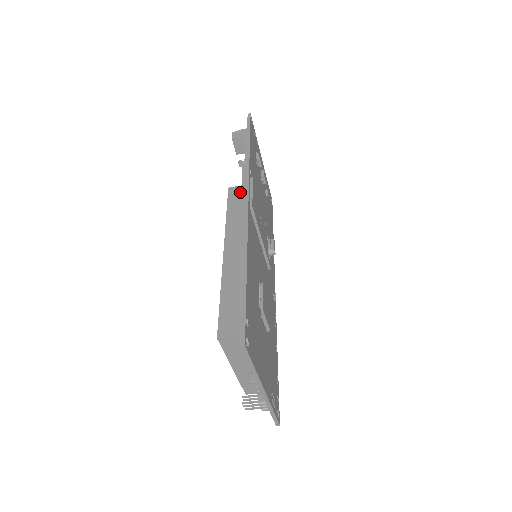
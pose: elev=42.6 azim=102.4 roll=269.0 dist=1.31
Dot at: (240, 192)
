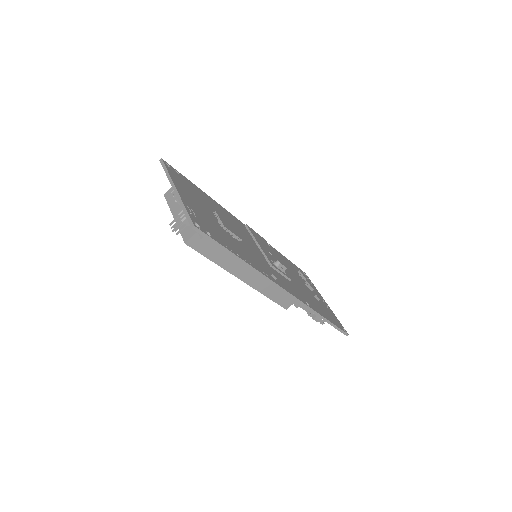
Dot at: occluded
